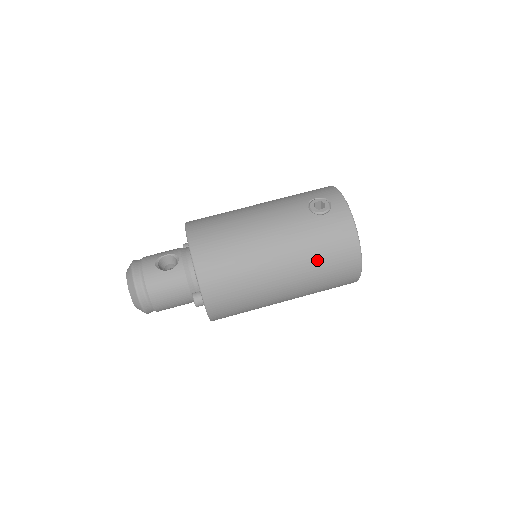
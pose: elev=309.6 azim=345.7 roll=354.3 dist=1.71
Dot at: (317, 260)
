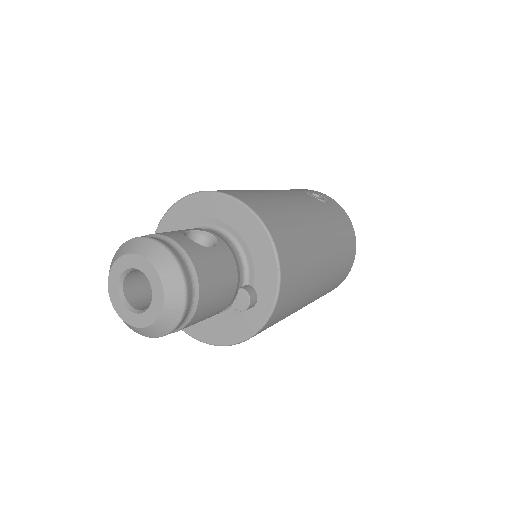
Dot at: (340, 247)
